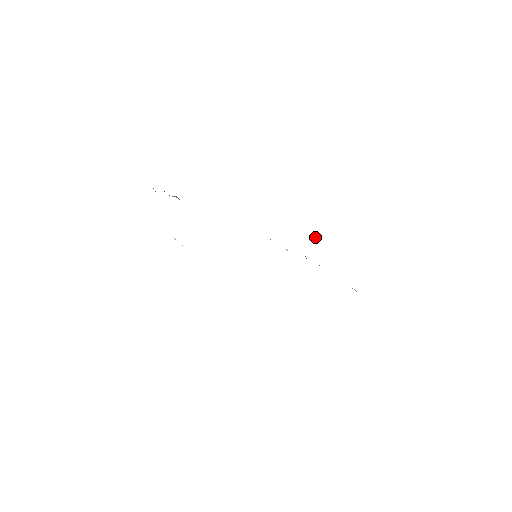
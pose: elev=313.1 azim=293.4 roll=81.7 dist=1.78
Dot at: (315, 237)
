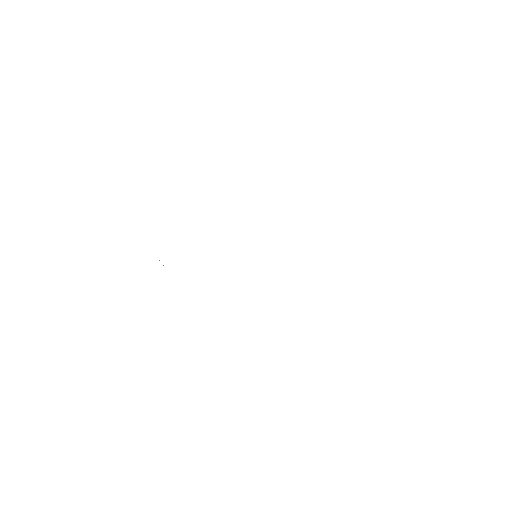
Dot at: occluded
